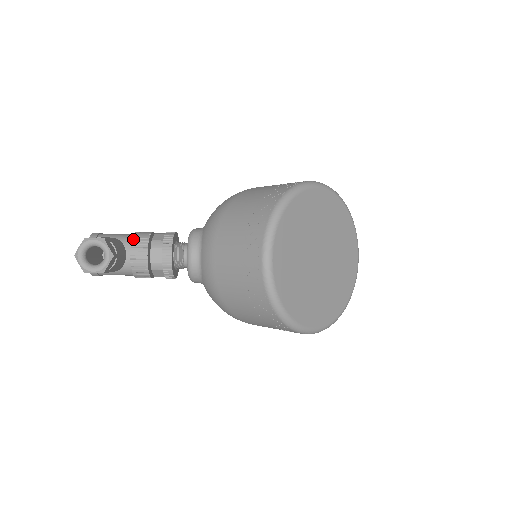
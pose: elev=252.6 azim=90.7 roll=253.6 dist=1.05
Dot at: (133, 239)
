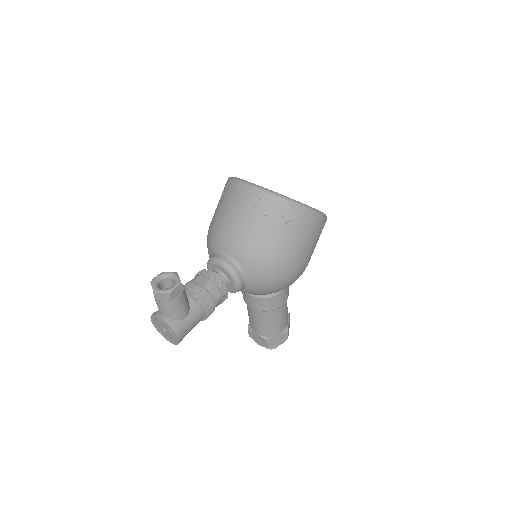
Dot at: occluded
